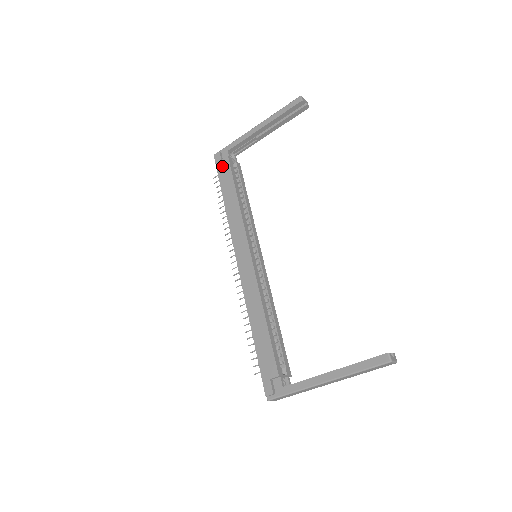
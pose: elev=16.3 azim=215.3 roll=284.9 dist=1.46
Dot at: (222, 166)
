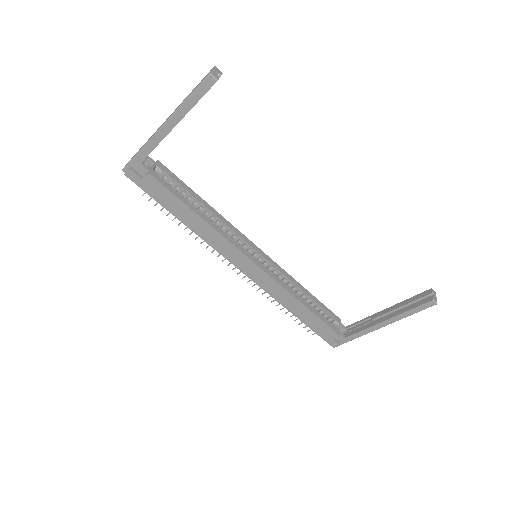
Dot at: (149, 187)
